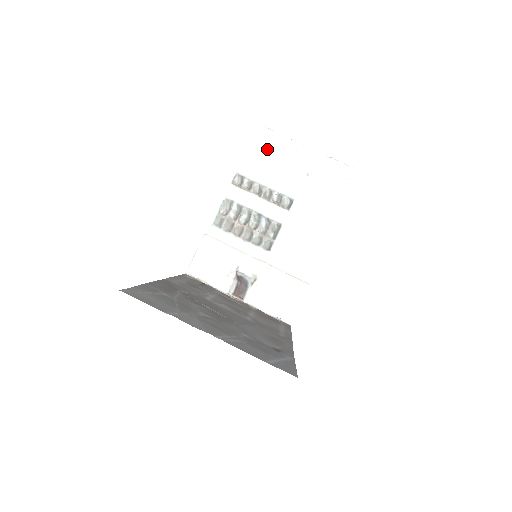
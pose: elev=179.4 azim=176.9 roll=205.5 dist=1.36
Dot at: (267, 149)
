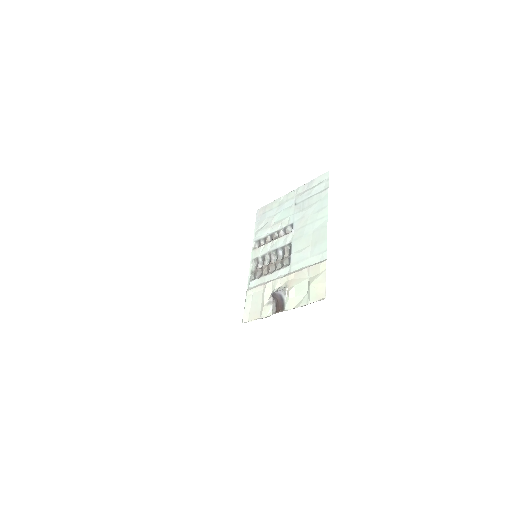
Dot at: (267, 215)
